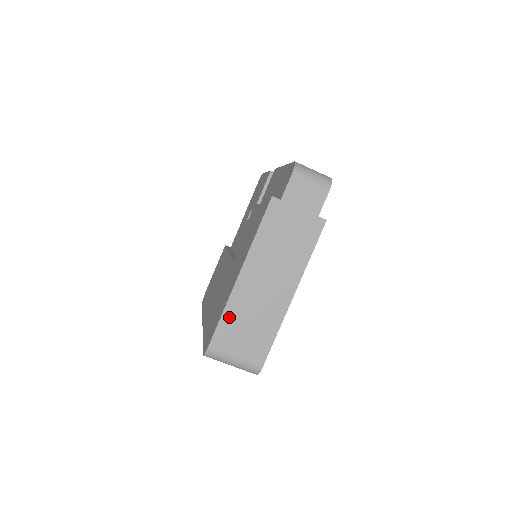
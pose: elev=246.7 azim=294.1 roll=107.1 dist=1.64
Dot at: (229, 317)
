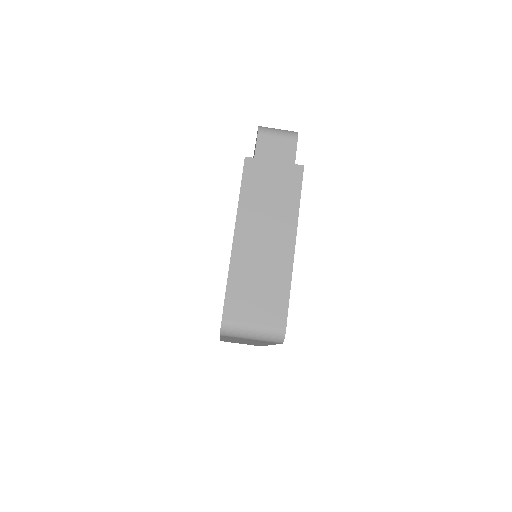
Dot at: (235, 282)
